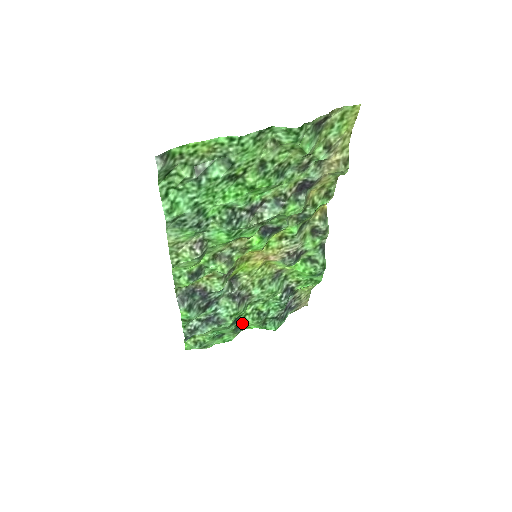
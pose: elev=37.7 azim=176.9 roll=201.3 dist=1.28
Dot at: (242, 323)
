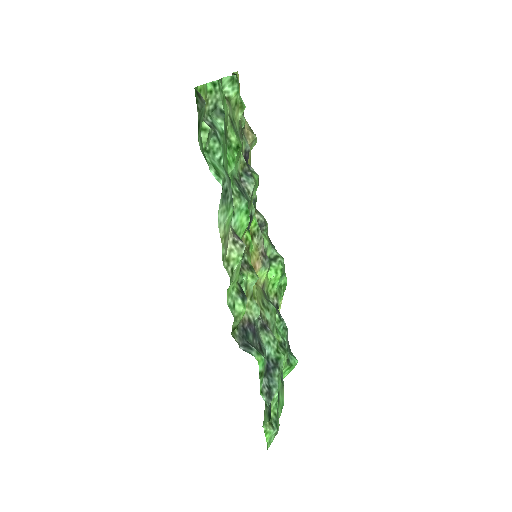
Dot at: occluded
